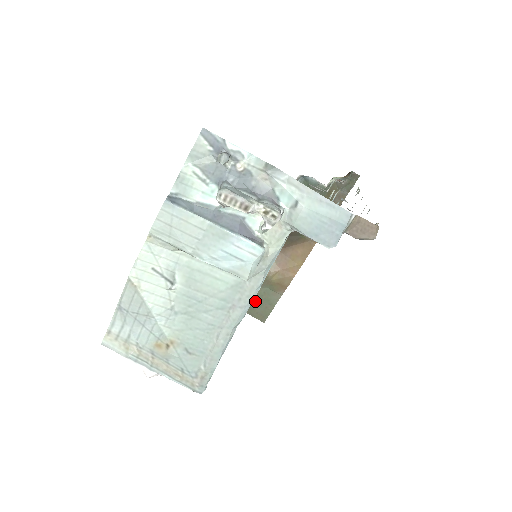
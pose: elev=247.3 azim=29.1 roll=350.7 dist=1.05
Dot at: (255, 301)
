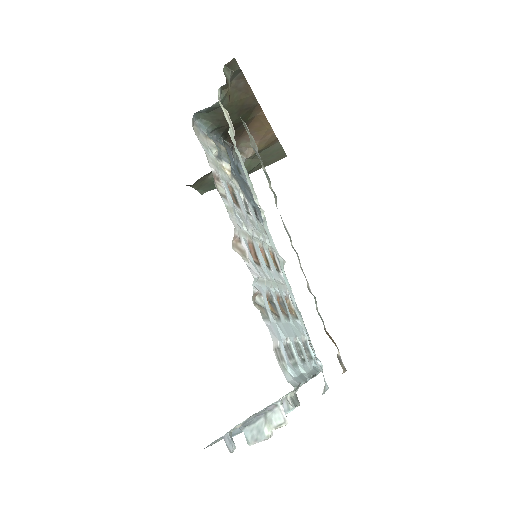
Dot at: (265, 159)
